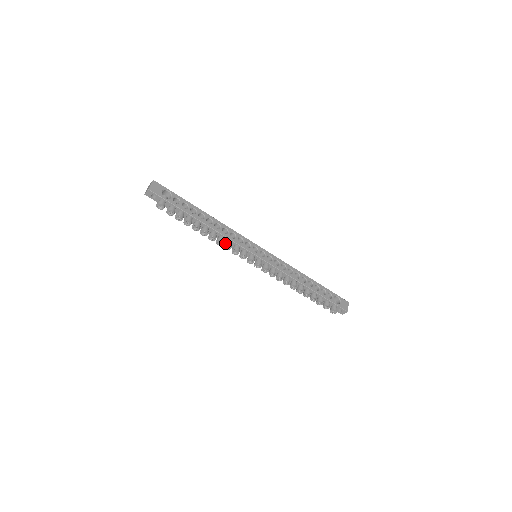
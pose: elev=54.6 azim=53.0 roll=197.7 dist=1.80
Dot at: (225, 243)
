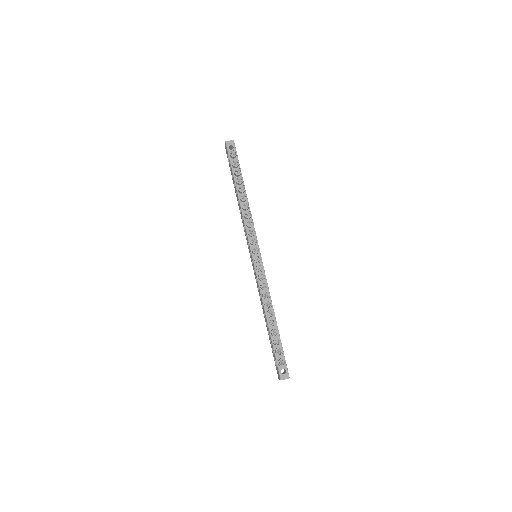
Dot at: (249, 220)
